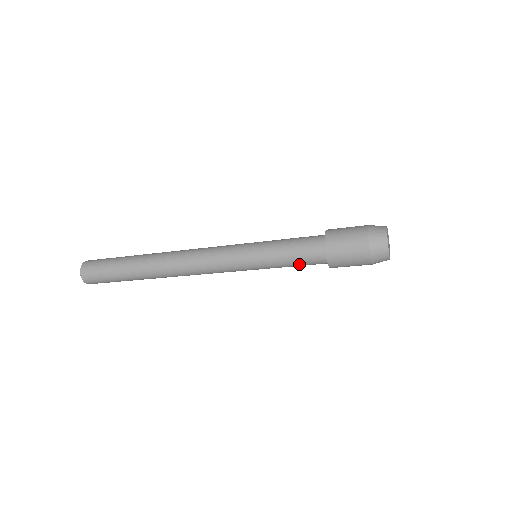
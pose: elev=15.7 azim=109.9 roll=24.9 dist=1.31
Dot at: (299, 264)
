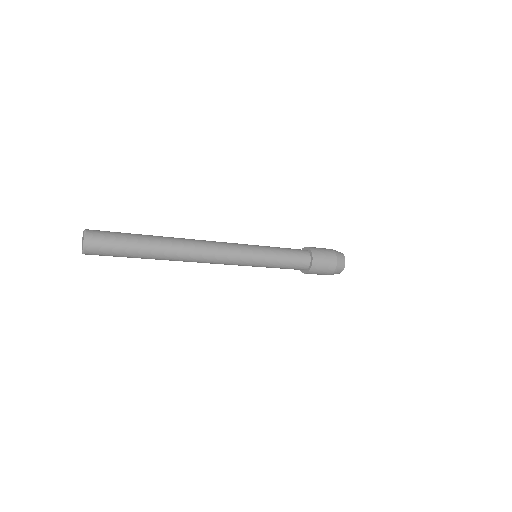
Dot at: occluded
